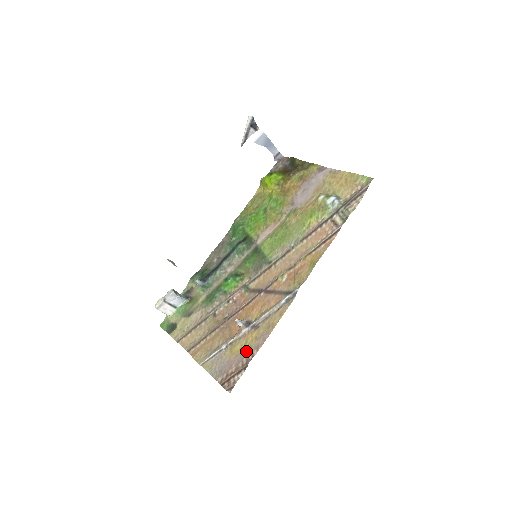
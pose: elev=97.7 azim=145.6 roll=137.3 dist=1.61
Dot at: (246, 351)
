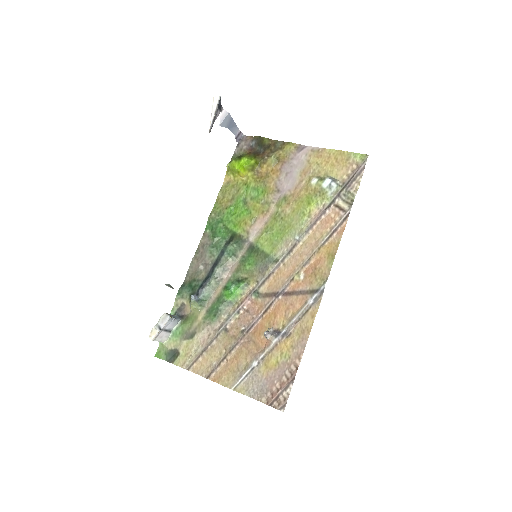
Dot at: (285, 363)
